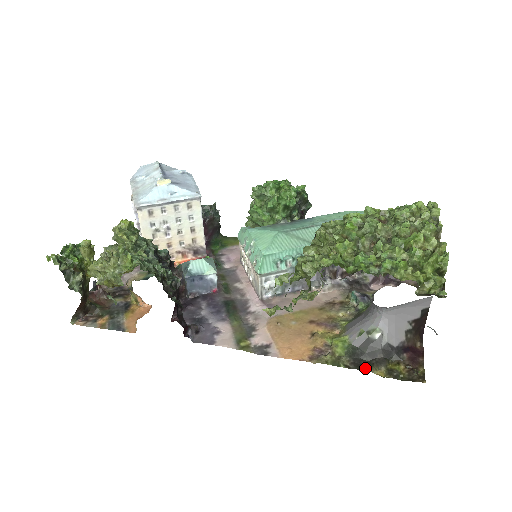
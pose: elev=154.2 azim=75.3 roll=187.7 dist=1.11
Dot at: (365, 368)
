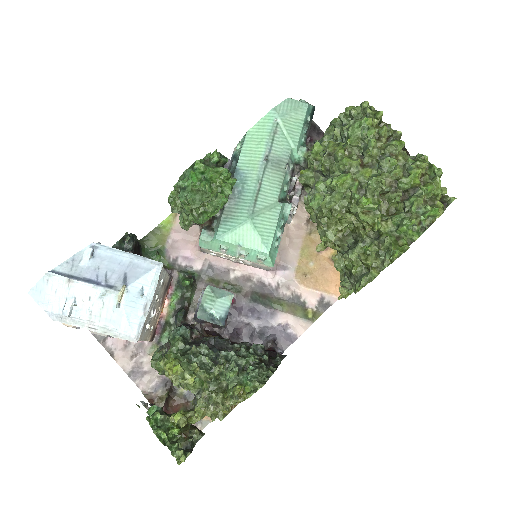
Dot at: occluded
